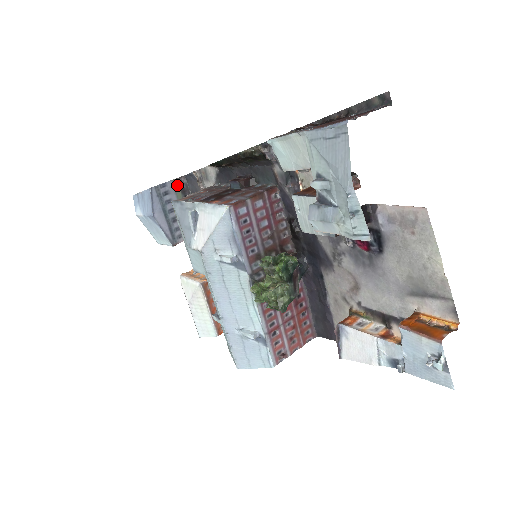
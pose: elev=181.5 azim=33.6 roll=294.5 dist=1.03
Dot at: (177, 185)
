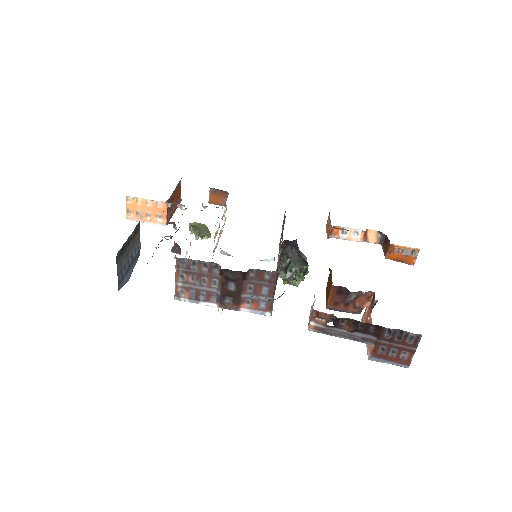
Dot at: (119, 261)
